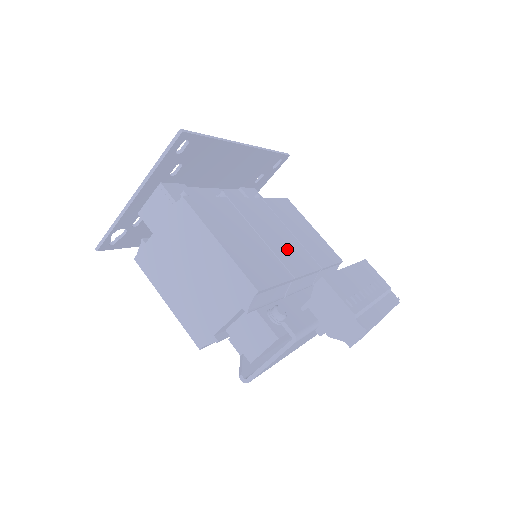
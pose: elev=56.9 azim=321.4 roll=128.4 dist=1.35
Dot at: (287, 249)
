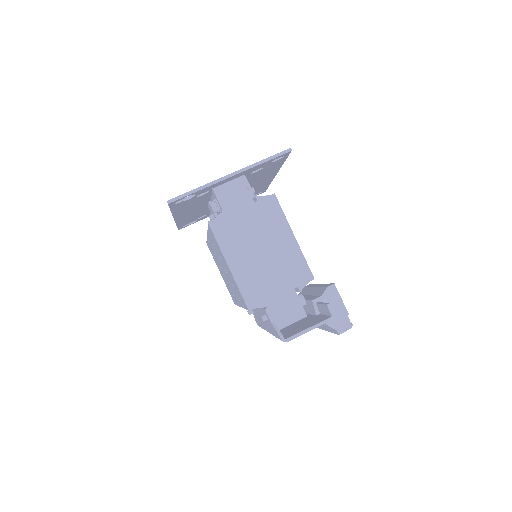
Dot at: occluded
